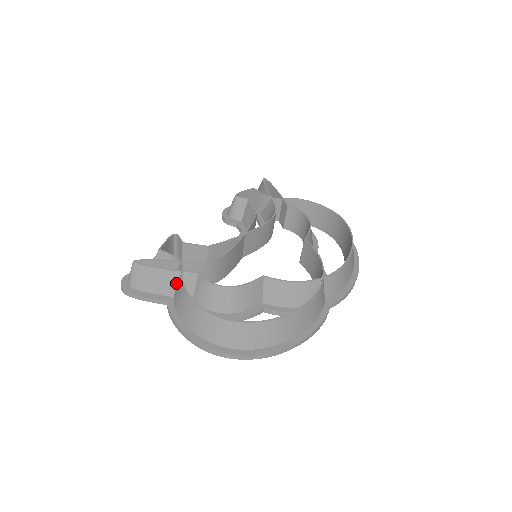
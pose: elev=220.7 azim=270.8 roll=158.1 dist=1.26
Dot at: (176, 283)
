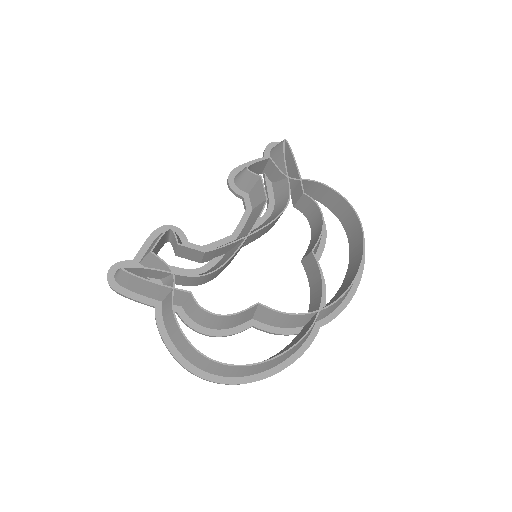
Dot at: (166, 294)
